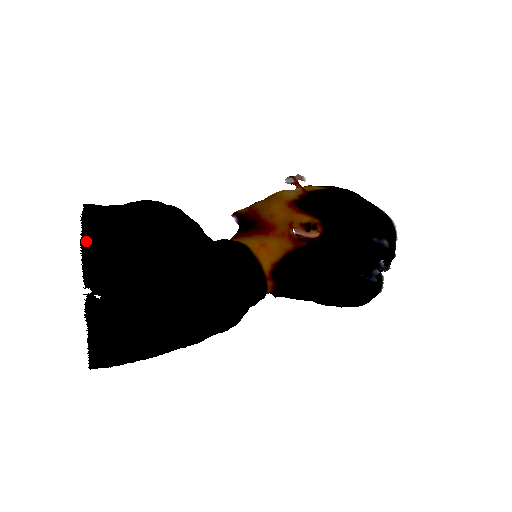
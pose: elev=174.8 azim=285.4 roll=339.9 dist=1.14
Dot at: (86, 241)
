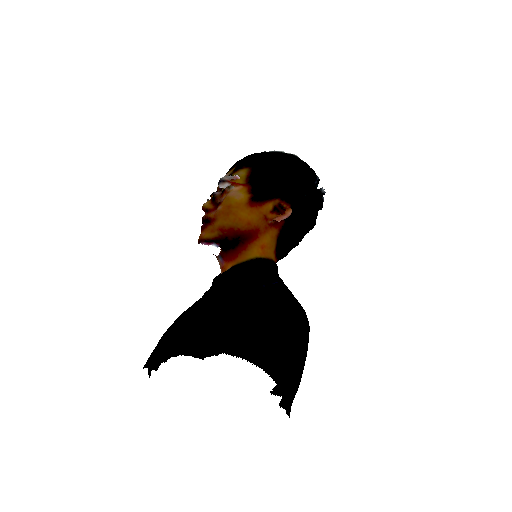
Dot at: (269, 370)
